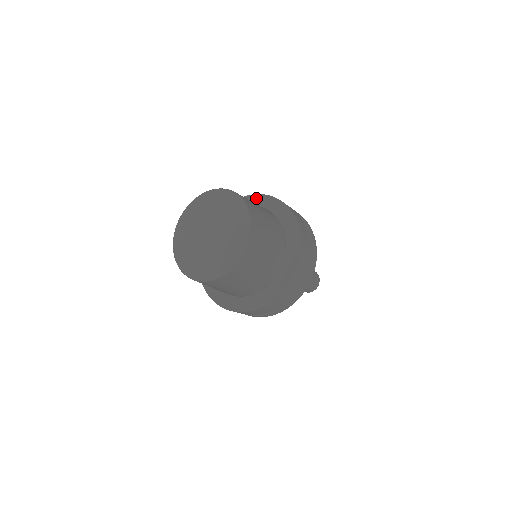
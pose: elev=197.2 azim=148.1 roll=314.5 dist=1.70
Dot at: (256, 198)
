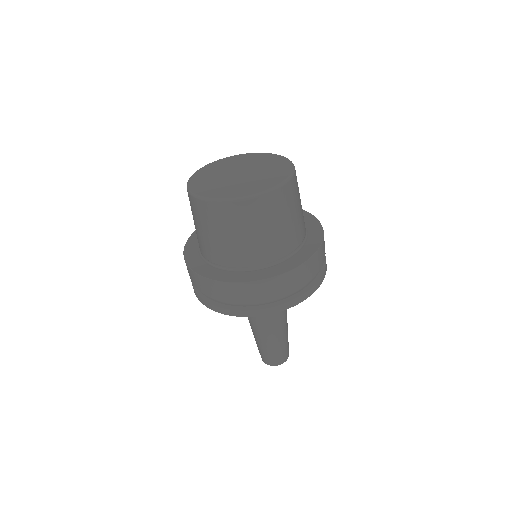
Dot at: occluded
